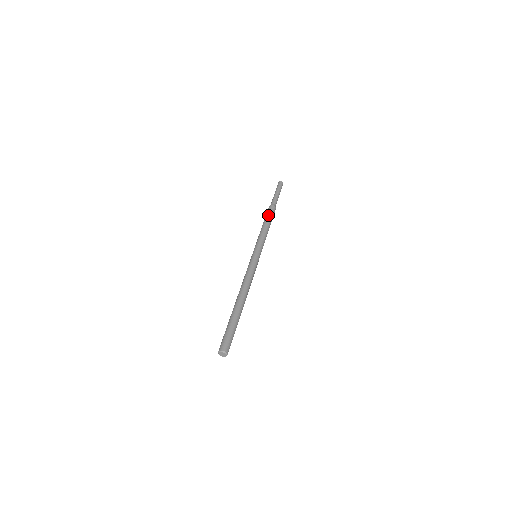
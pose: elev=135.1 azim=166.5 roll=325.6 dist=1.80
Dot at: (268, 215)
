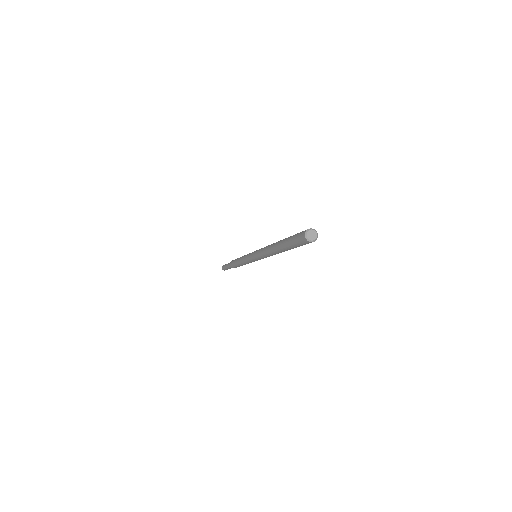
Dot at: occluded
